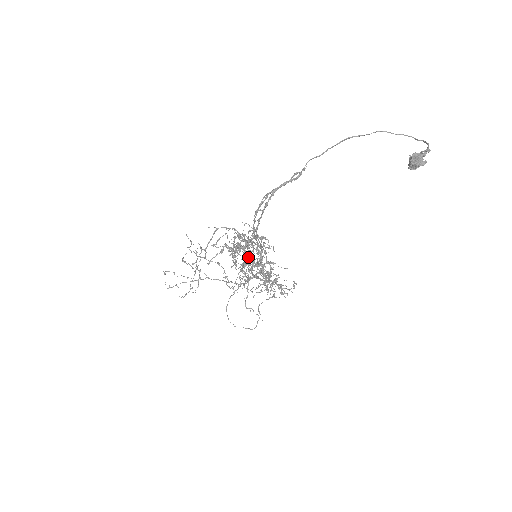
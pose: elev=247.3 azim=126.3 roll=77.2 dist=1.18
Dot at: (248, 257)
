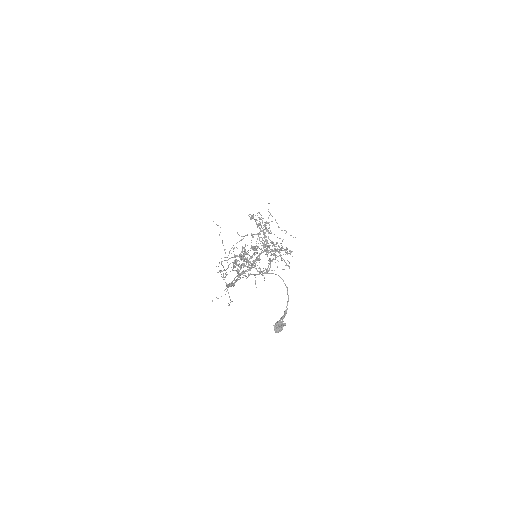
Dot at: (254, 249)
